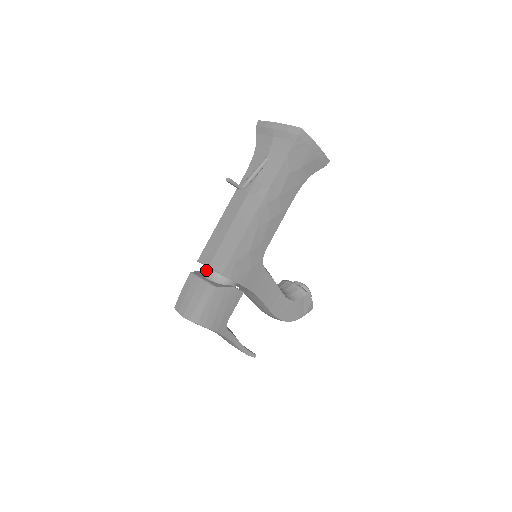
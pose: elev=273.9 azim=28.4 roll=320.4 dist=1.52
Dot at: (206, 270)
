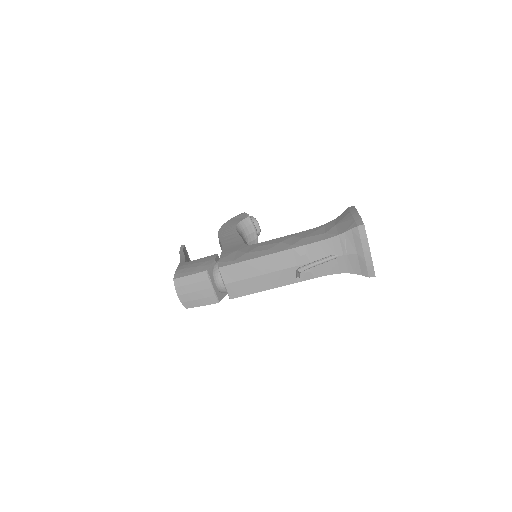
Dot at: (220, 283)
